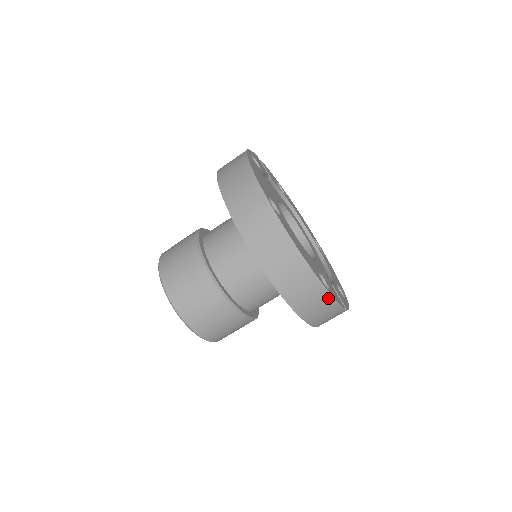
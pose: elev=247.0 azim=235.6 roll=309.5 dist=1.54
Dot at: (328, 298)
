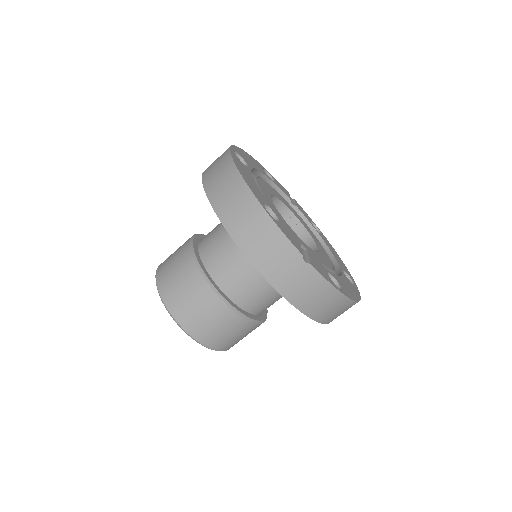
Dot at: (266, 220)
